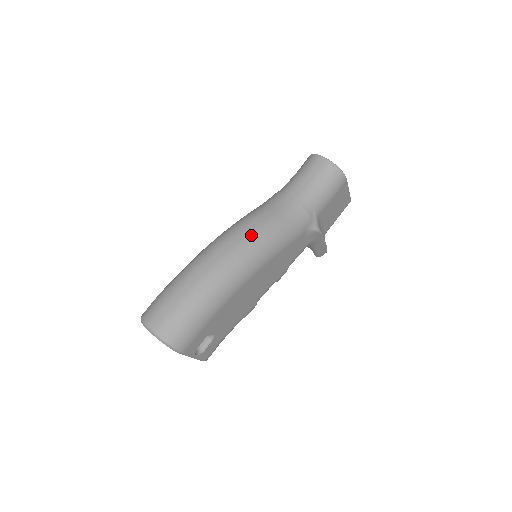
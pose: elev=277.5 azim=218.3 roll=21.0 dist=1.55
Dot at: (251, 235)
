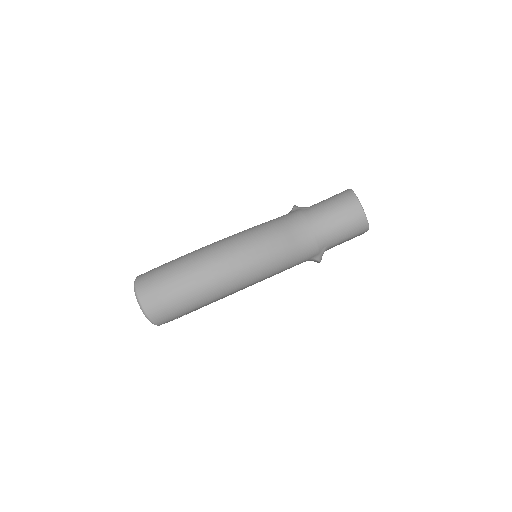
Dot at: (260, 257)
